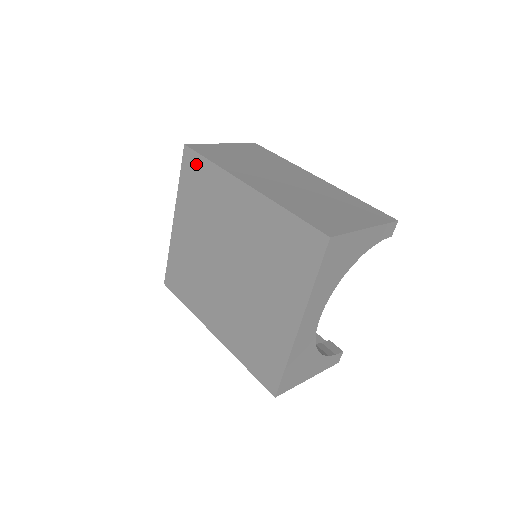
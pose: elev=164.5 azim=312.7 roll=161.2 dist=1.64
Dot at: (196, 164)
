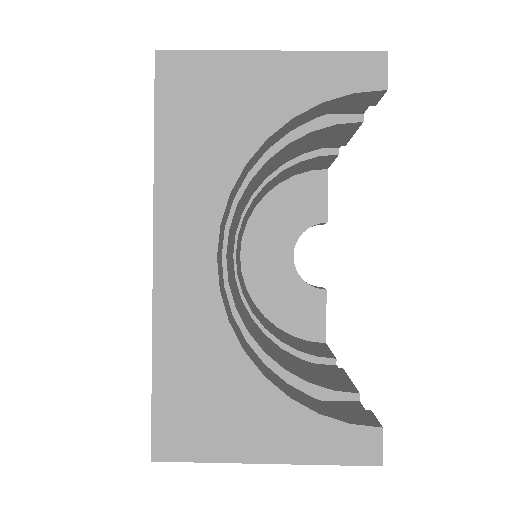
Dot at: occluded
